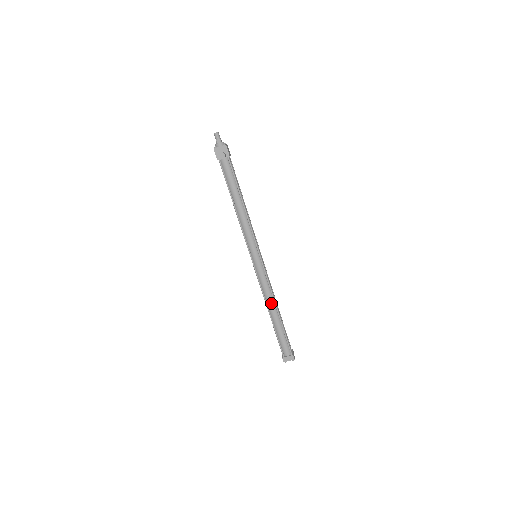
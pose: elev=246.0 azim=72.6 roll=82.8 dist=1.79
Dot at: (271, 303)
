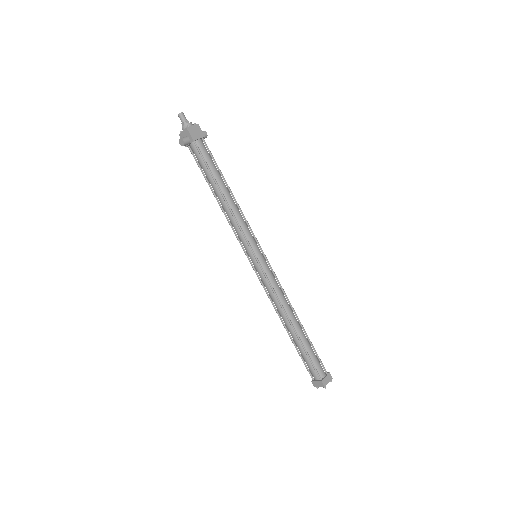
Dot at: (282, 314)
